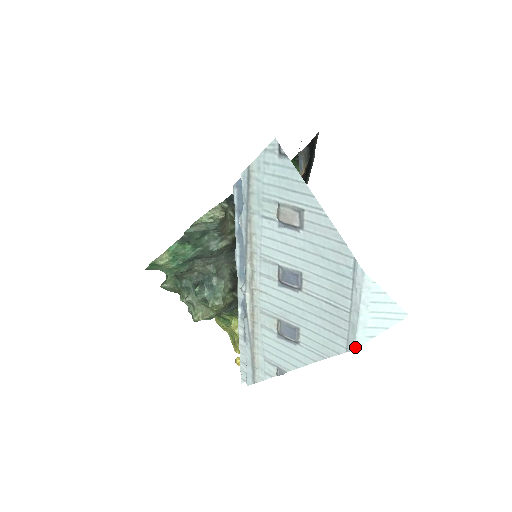
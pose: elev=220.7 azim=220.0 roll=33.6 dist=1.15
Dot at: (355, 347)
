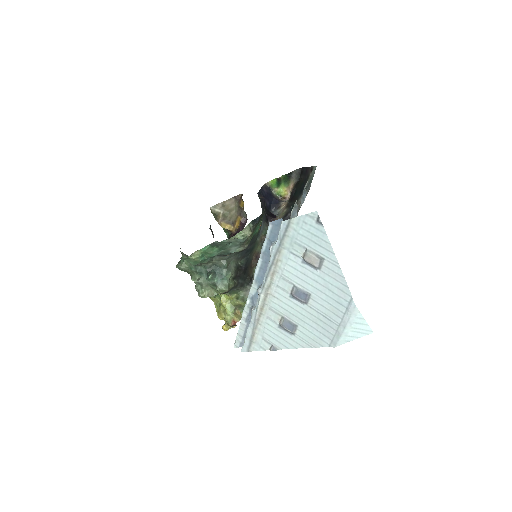
Dot at: (336, 346)
